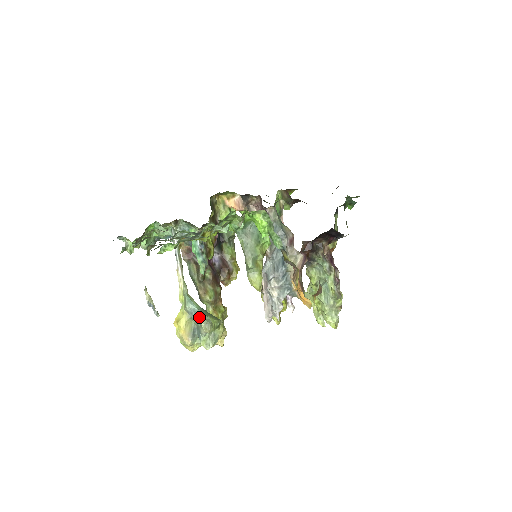
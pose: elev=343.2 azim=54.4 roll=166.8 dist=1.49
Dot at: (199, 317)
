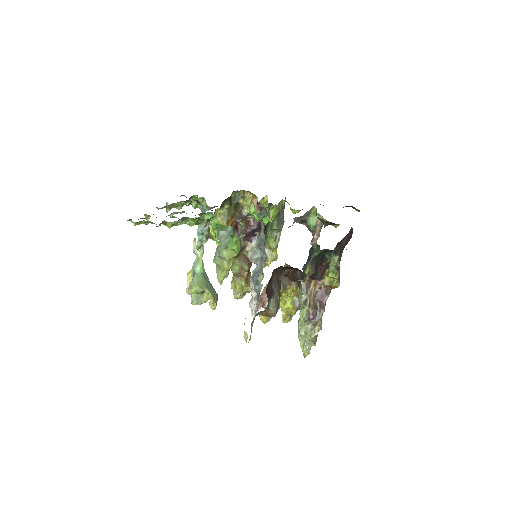
Dot at: (193, 279)
